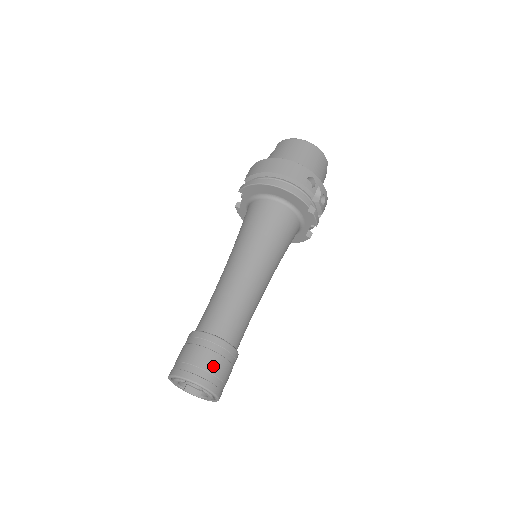
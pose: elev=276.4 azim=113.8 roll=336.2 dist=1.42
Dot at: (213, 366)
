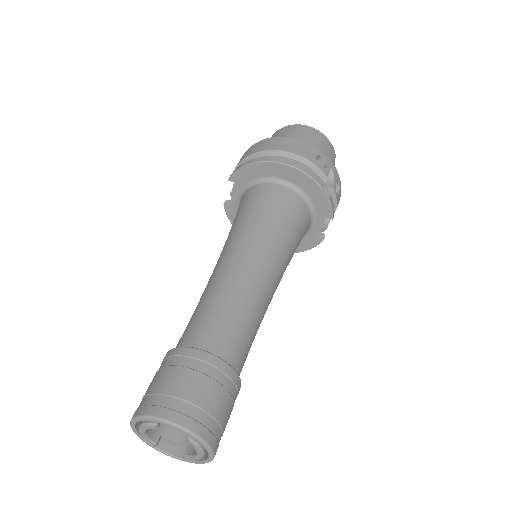
Dot at: (204, 397)
